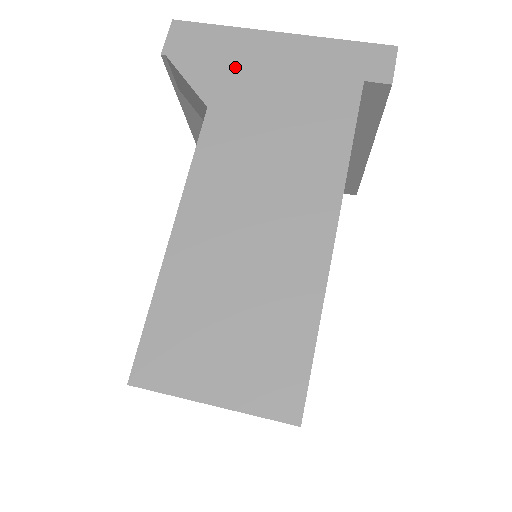
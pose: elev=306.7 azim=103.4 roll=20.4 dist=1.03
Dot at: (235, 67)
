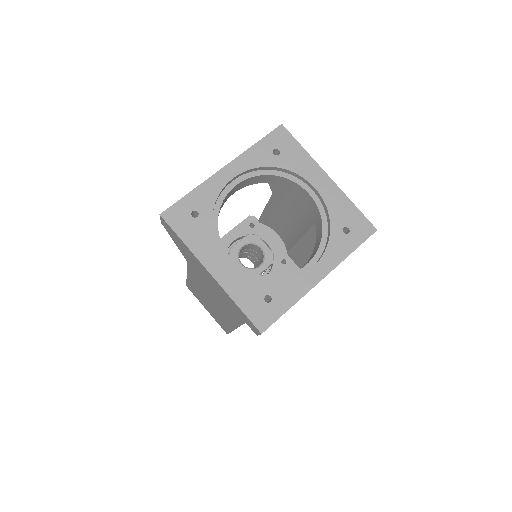
Dot at: (193, 262)
